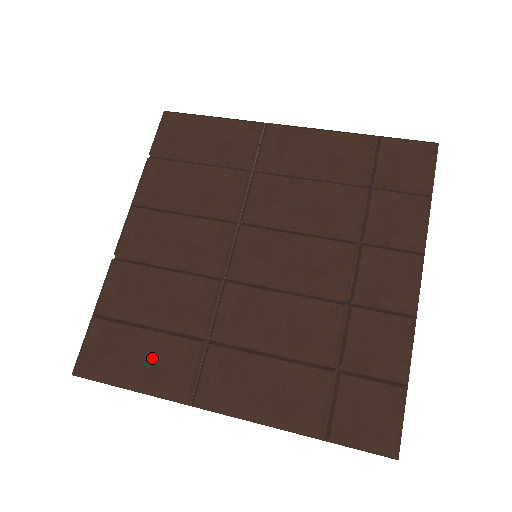
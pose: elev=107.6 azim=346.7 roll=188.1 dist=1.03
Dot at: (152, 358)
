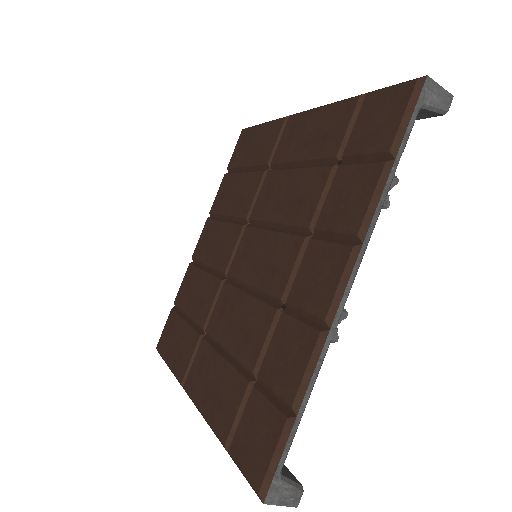
Dot at: (180, 344)
